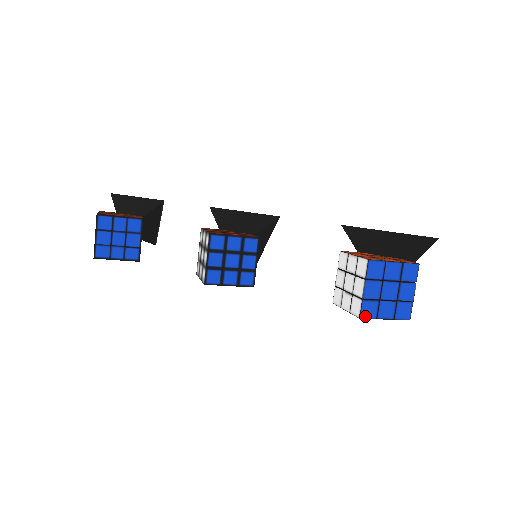
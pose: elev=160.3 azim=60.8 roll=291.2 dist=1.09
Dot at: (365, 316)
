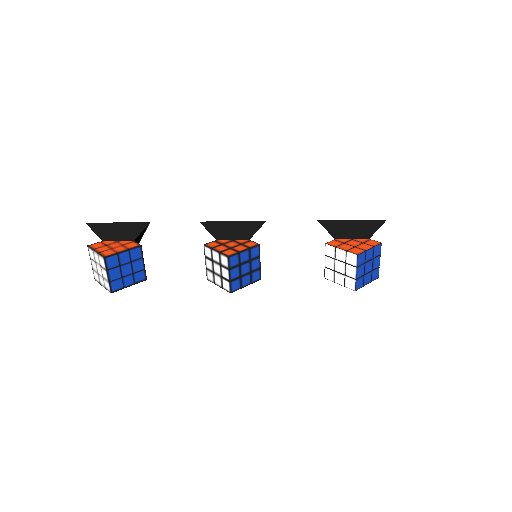
Dot at: (358, 288)
